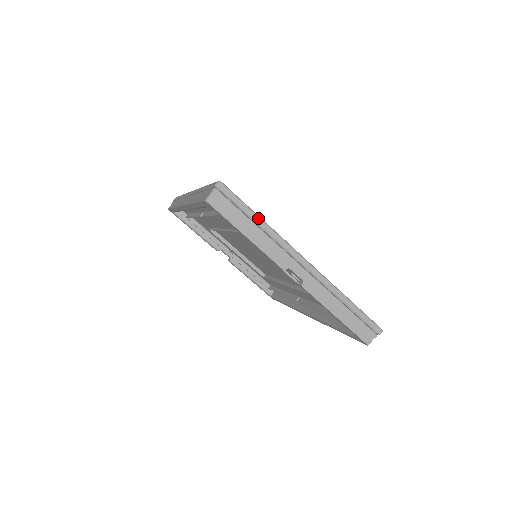
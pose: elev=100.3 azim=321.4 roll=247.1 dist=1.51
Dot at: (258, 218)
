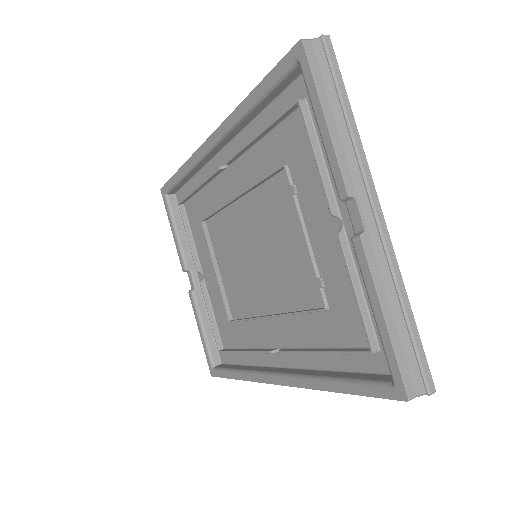
Dot at: (350, 109)
